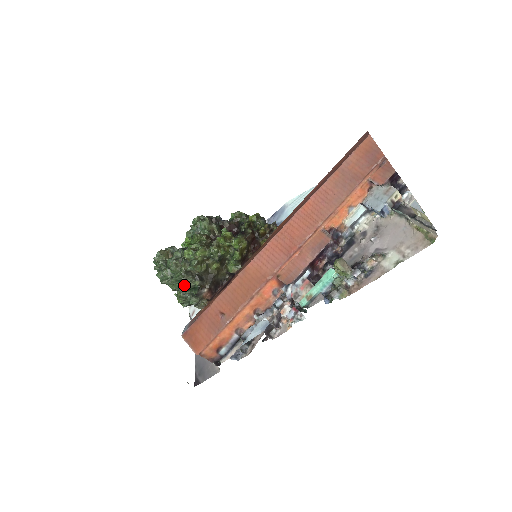
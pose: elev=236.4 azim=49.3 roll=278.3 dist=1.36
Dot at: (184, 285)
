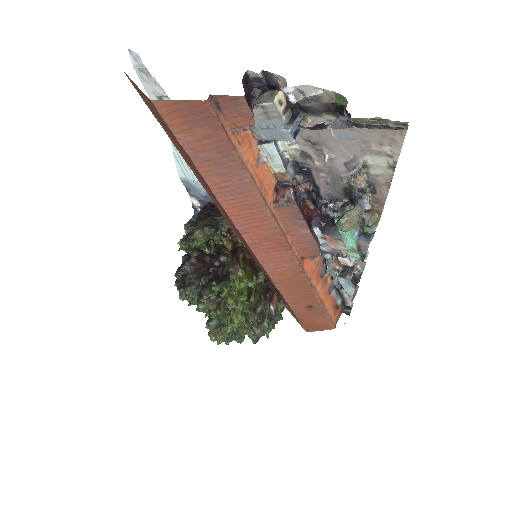
Dot at: (263, 332)
